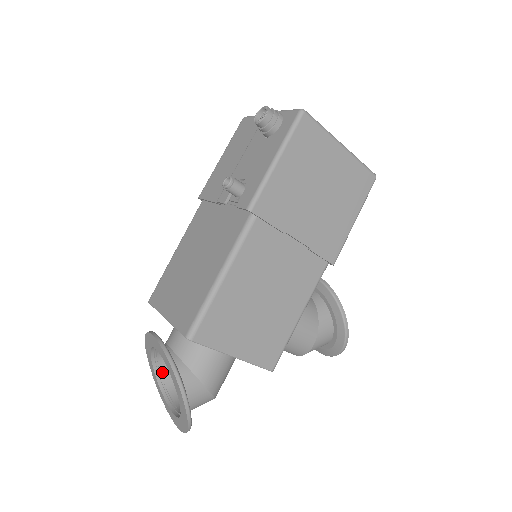
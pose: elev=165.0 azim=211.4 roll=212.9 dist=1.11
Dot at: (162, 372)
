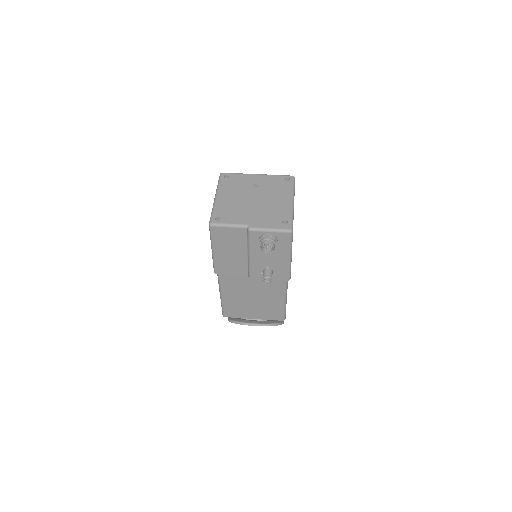
Dot at: occluded
